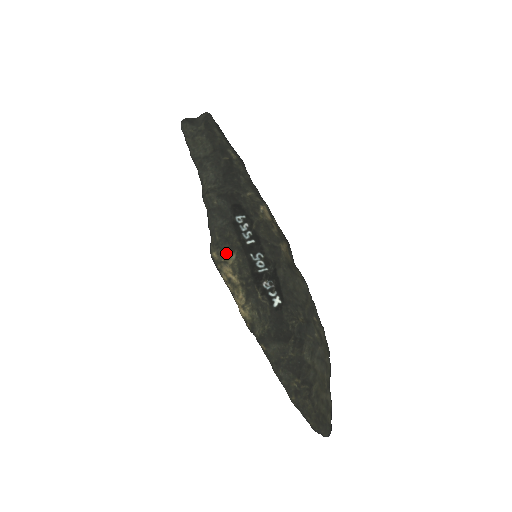
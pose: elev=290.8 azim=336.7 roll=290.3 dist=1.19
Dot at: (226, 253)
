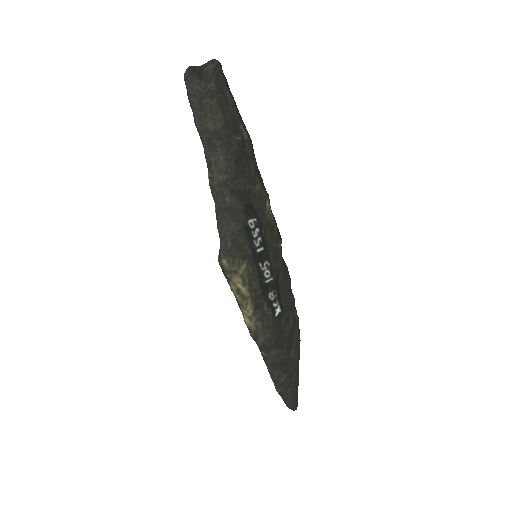
Dot at: (237, 262)
